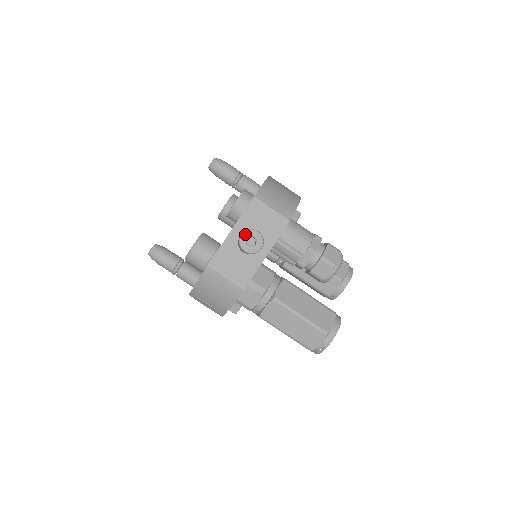
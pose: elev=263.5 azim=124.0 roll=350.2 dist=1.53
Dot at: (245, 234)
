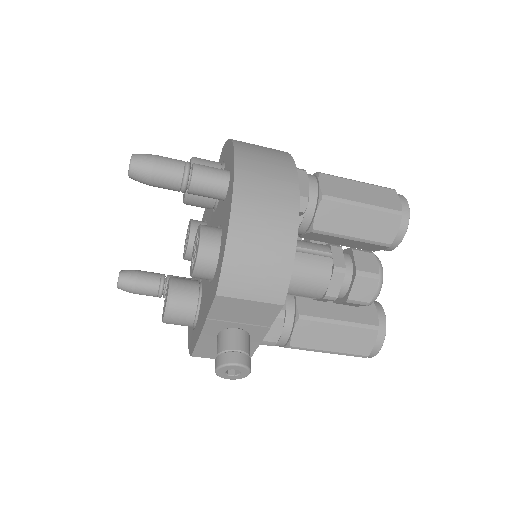
Dot at: (220, 370)
